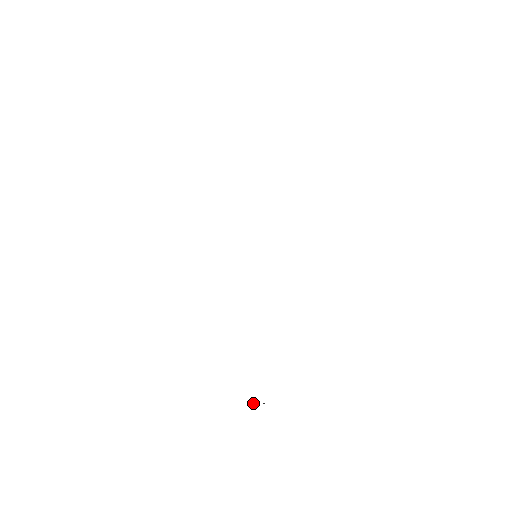
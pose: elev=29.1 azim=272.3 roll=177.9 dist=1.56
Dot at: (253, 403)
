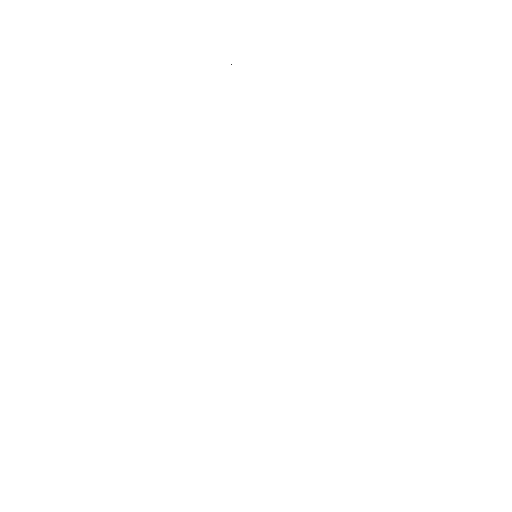
Dot at: occluded
